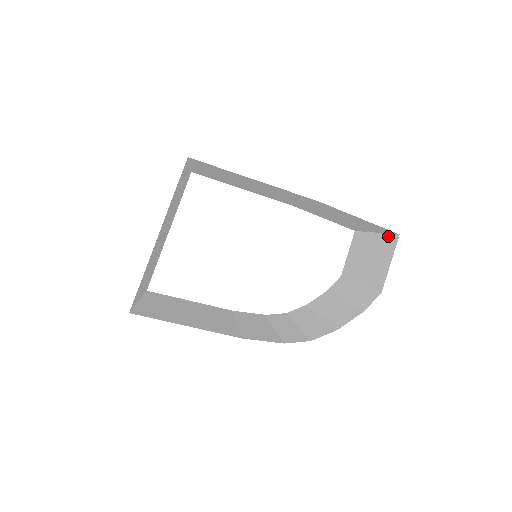
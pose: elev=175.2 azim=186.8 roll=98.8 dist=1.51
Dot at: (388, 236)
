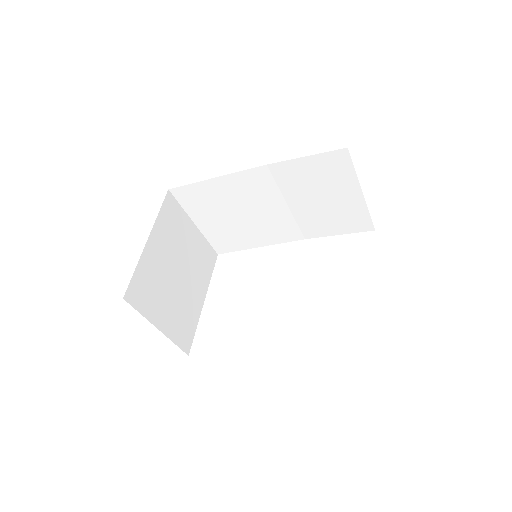
Dot at: (353, 168)
